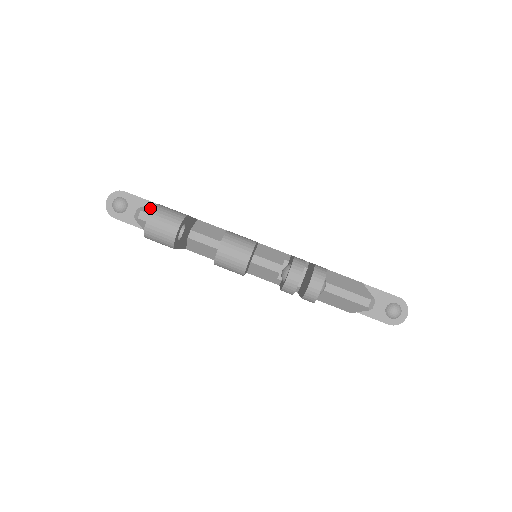
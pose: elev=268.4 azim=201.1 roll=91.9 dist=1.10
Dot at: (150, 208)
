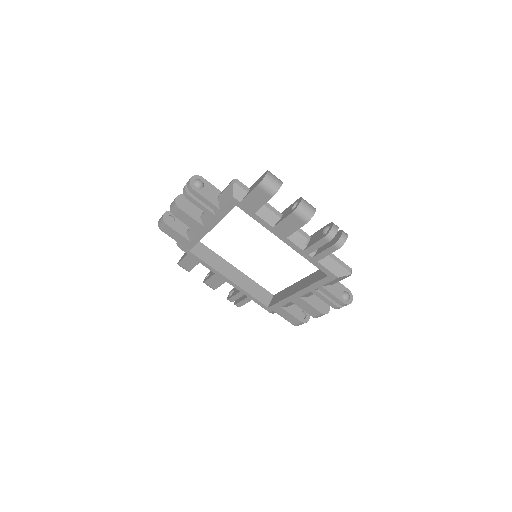
Dot at: (240, 182)
